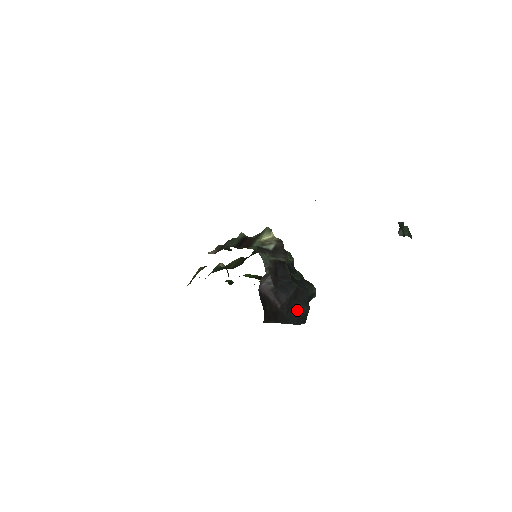
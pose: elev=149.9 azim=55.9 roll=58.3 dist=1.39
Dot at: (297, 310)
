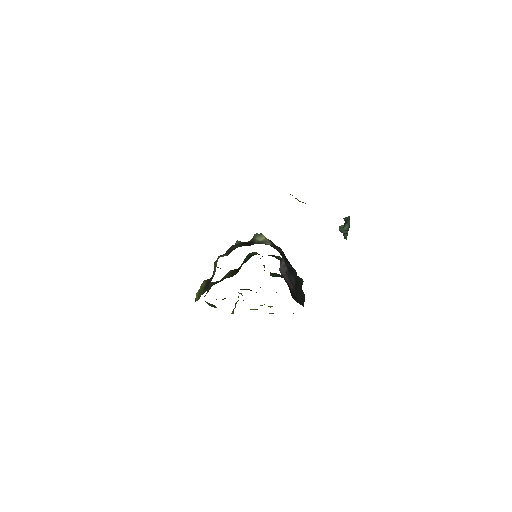
Dot at: (300, 294)
